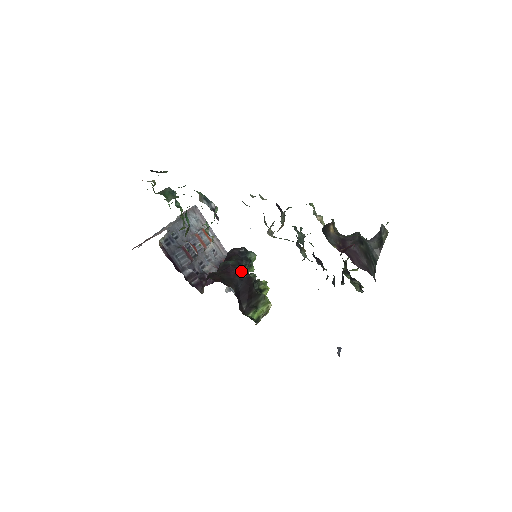
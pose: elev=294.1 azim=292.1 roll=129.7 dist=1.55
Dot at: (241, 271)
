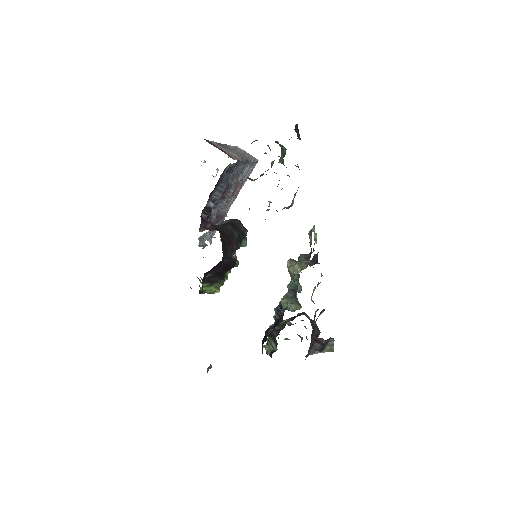
Dot at: occluded
